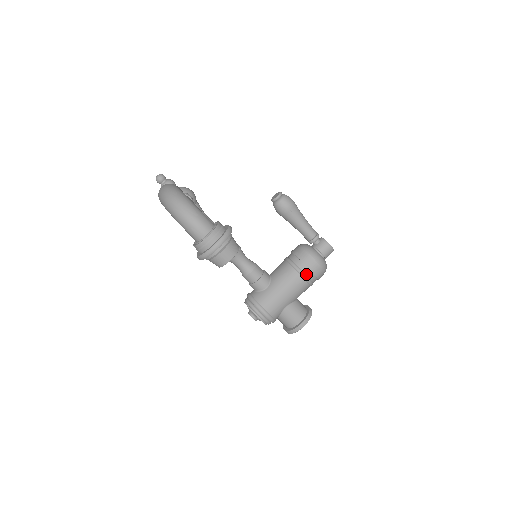
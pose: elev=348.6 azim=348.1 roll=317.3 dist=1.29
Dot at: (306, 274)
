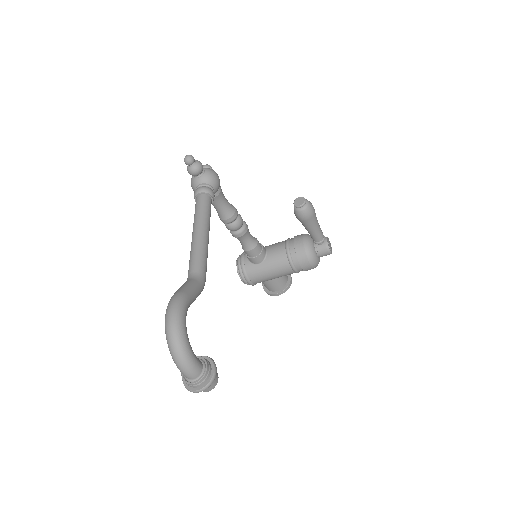
Dot at: (297, 268)
